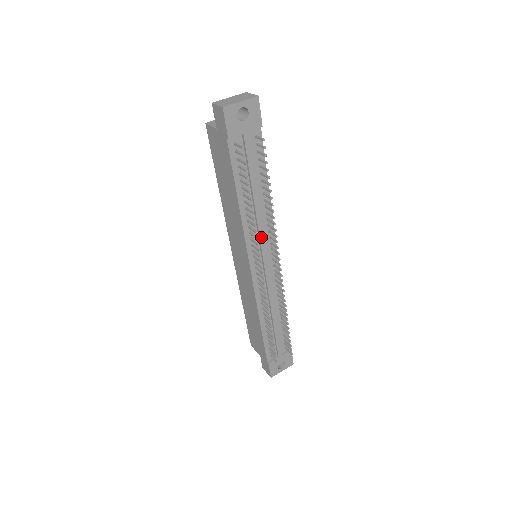
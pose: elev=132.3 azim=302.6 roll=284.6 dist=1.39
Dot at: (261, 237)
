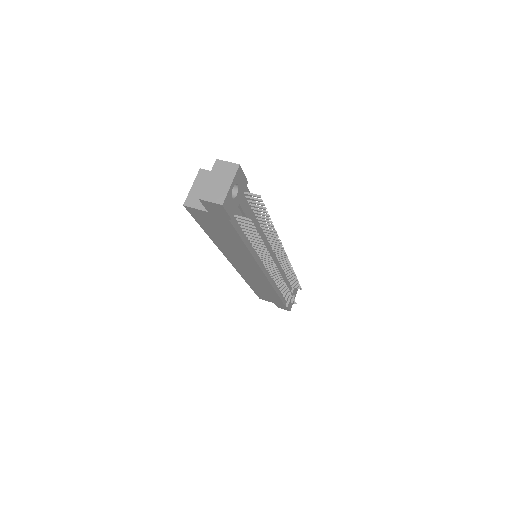
Dot at: occluded
